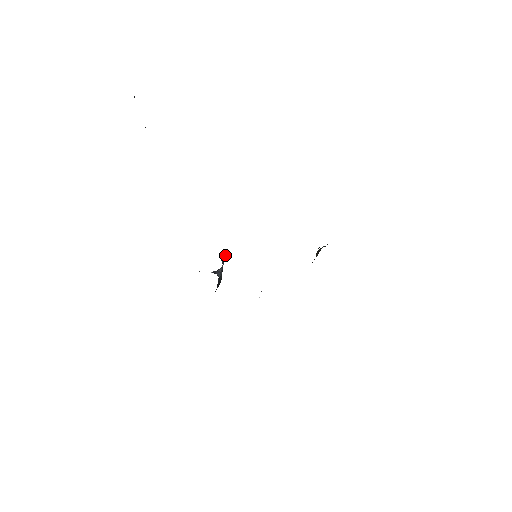
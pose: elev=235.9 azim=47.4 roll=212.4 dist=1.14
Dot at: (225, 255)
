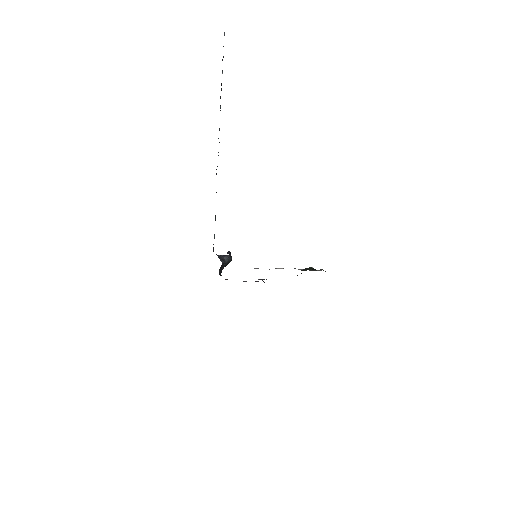
Dot at: occluded
